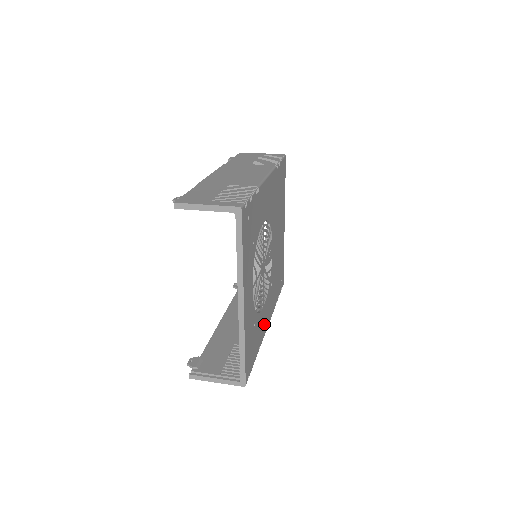
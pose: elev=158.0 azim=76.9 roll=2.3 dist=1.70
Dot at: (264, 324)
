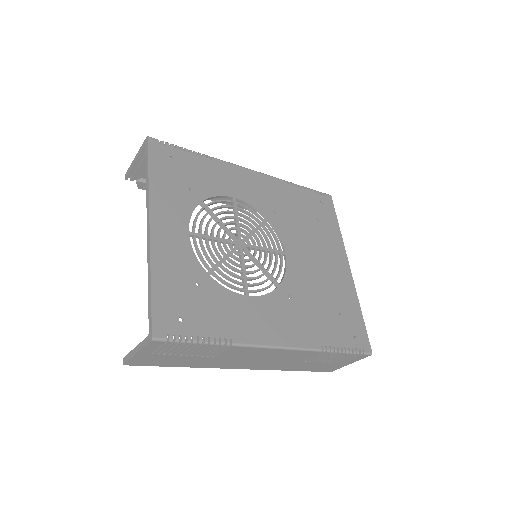
Dot at: (256, 326)
